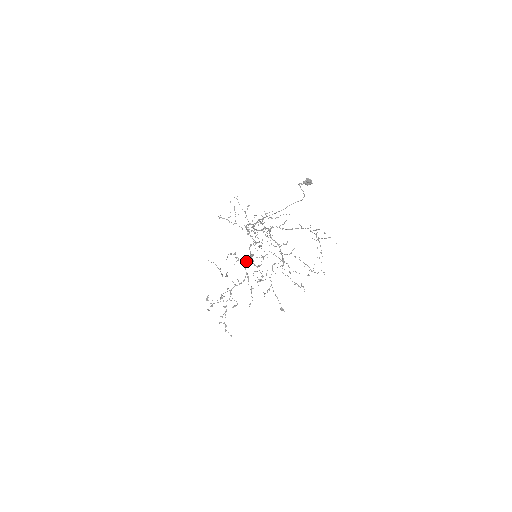
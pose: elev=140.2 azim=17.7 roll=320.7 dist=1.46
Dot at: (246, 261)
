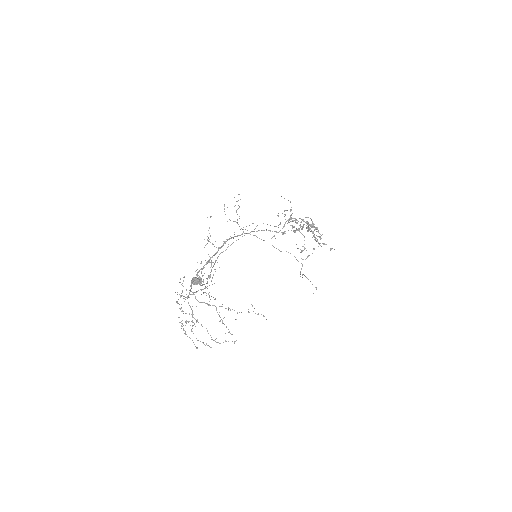
Dot at: (307, 217)
